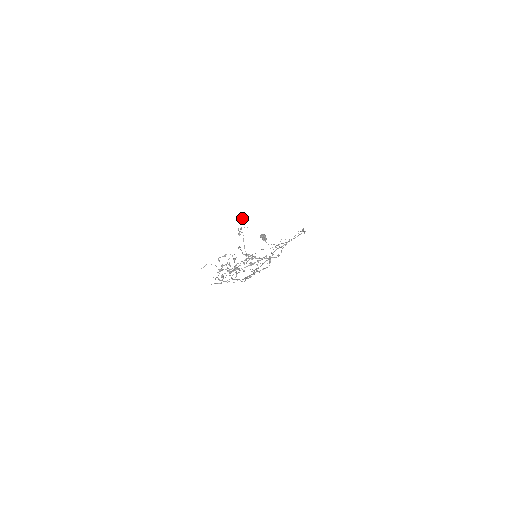
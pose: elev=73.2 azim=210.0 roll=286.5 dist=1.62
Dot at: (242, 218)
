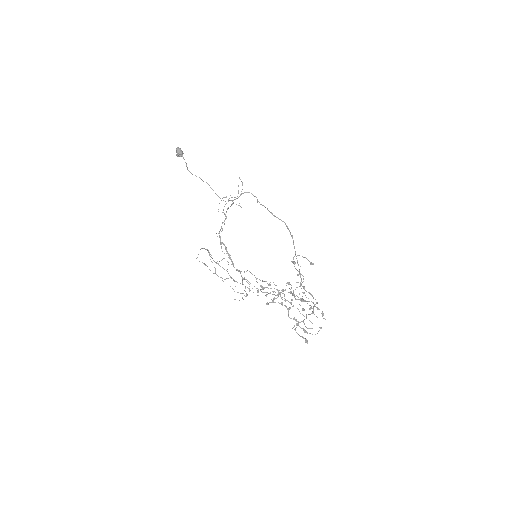
Dot at: (310, 264)
